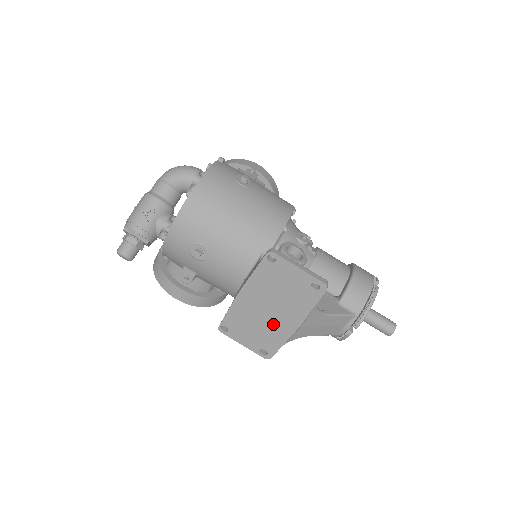
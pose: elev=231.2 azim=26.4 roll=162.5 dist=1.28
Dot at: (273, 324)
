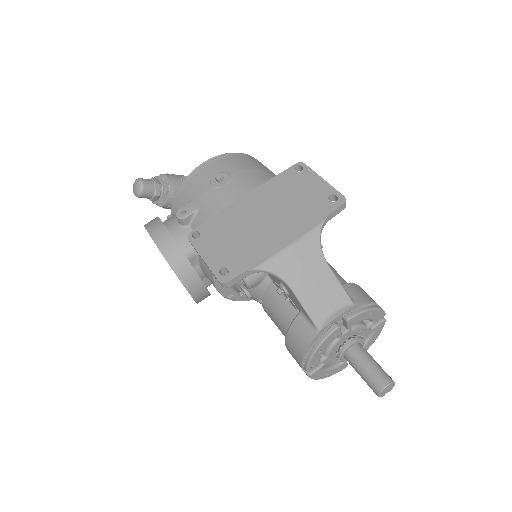
Dot at: (259, 235)
